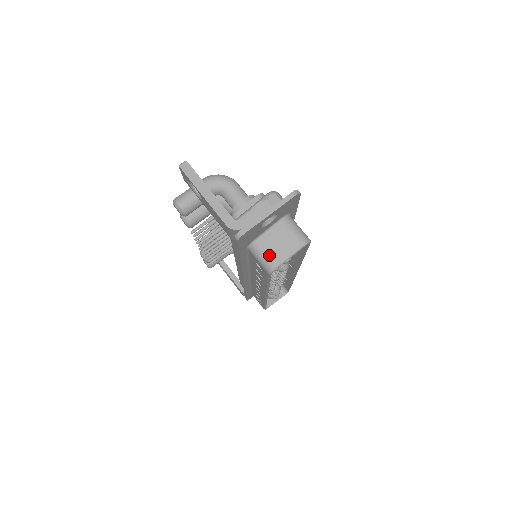
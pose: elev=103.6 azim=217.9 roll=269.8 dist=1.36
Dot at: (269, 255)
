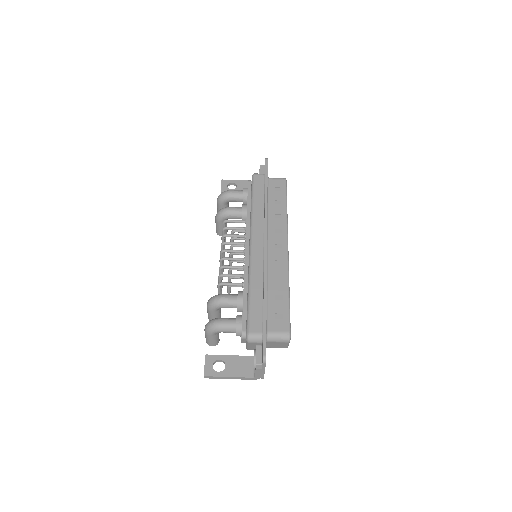
Dot at: occluded
